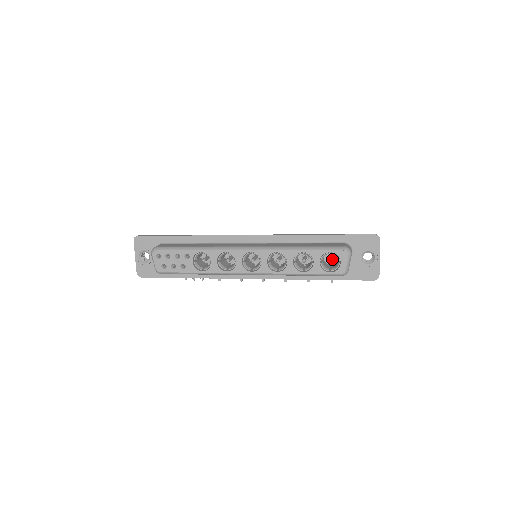
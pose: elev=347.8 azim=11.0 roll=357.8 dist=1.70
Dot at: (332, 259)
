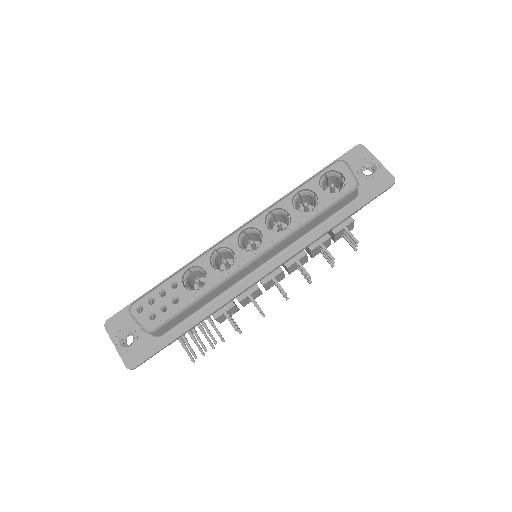
Dot at: occluded
